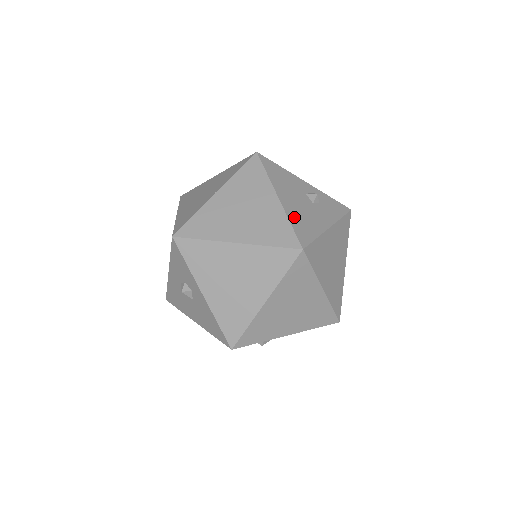
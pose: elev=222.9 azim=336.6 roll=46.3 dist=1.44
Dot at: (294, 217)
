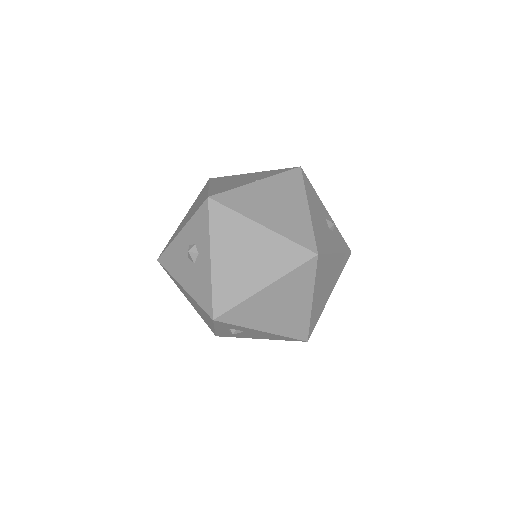
Dot at: (316, 228)
